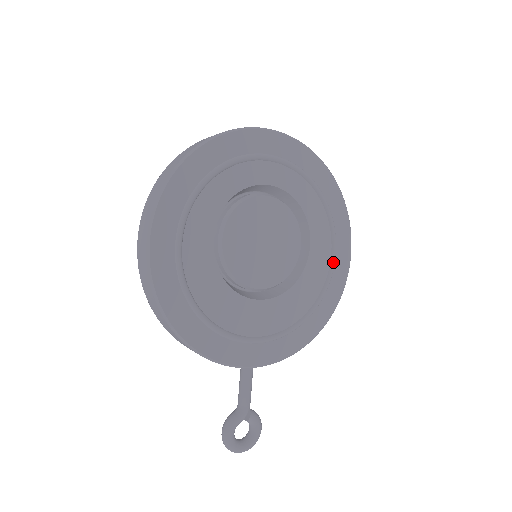
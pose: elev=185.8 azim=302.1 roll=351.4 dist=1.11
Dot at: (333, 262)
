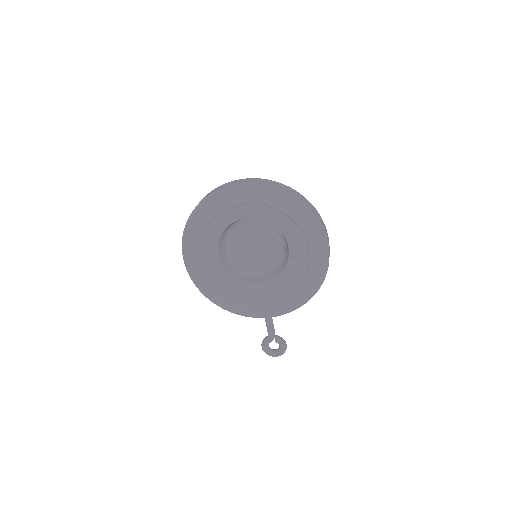
Dot at: (310, 255)
